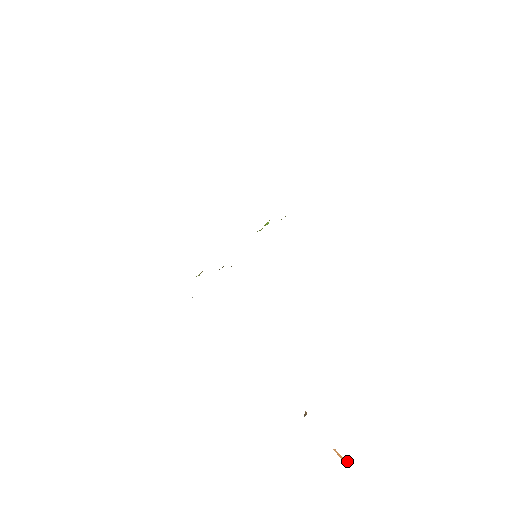
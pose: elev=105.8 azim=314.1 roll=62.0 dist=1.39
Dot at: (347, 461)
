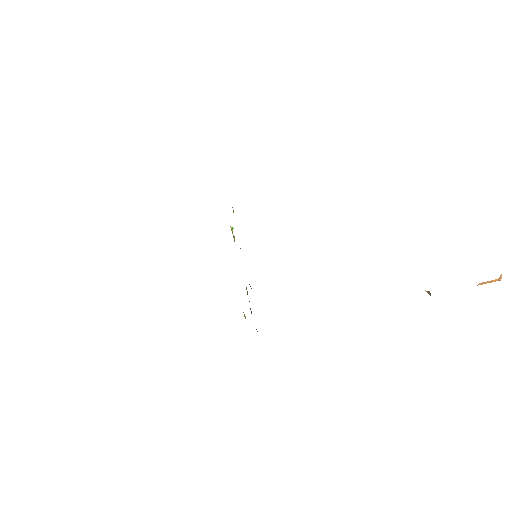
Dot at: (498, 278)
